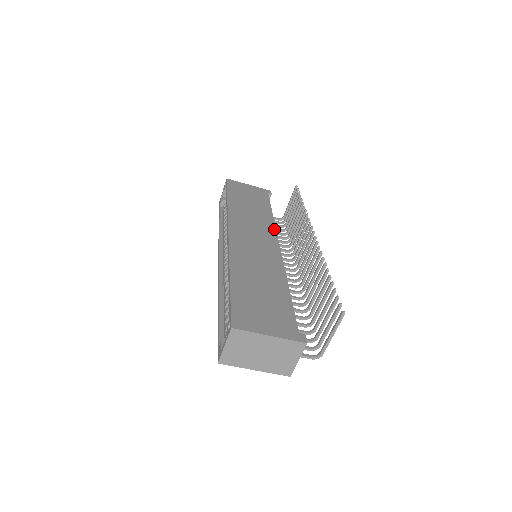
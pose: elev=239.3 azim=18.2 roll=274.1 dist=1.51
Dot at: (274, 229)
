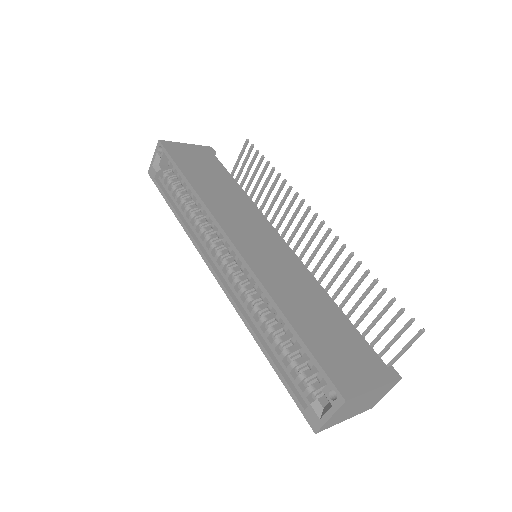
Dot at: (260, 213)
